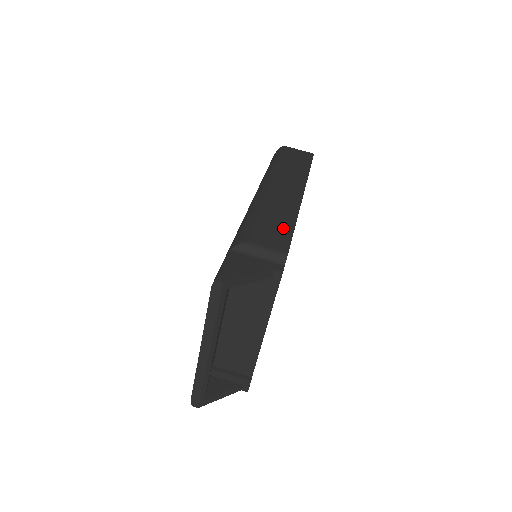
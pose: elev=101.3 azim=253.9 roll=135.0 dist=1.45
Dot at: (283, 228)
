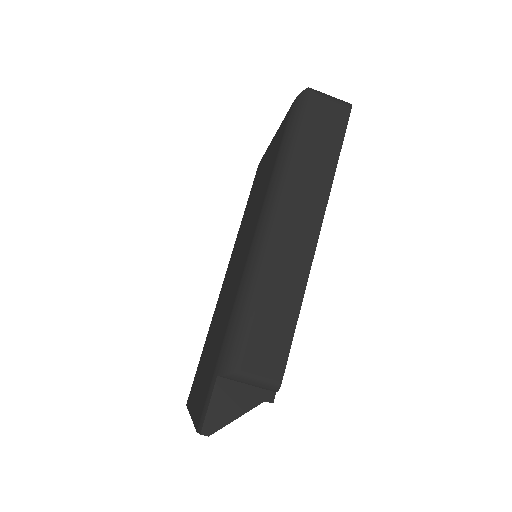
Dot at: (281, 333)
